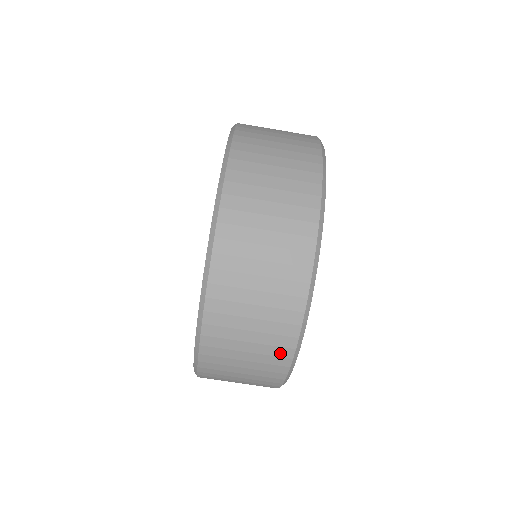
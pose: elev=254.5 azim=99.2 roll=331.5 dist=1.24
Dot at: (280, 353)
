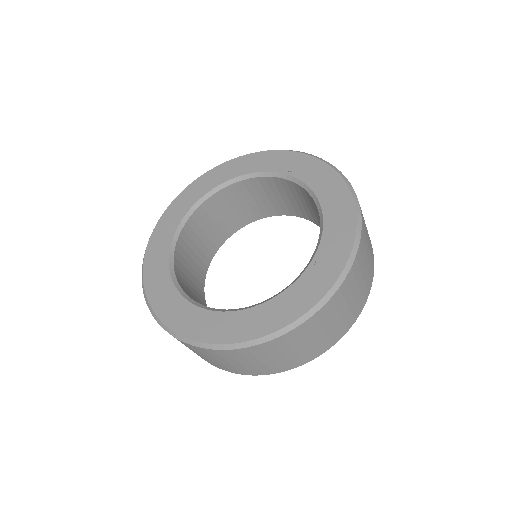
Dot at: (275, 369)
